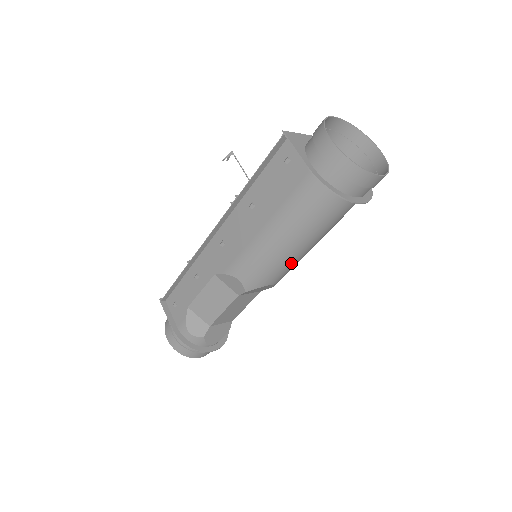
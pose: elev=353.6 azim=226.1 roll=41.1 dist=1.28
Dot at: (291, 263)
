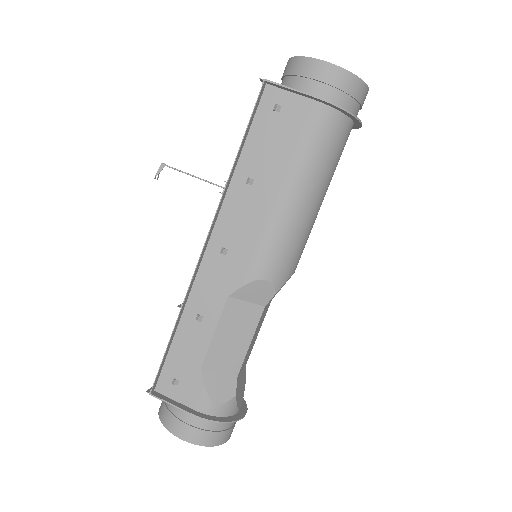
Dot at: (310, 231)
